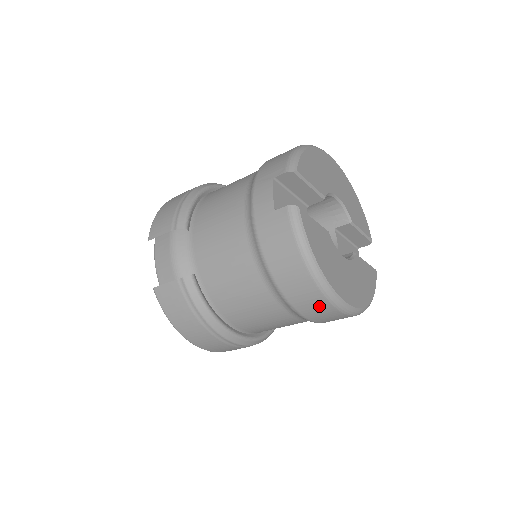
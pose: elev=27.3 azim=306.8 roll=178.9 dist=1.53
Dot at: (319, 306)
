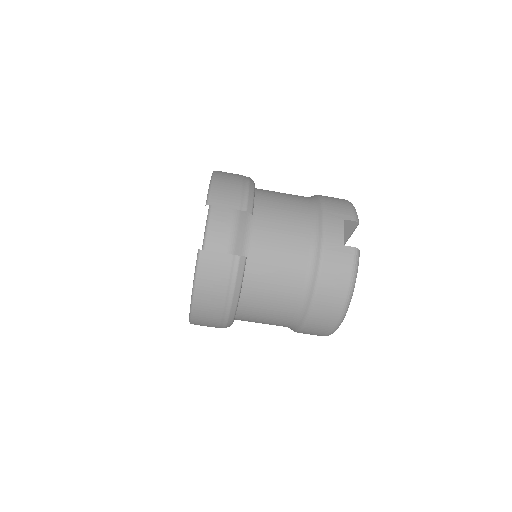
Dot at: (326, 323)
